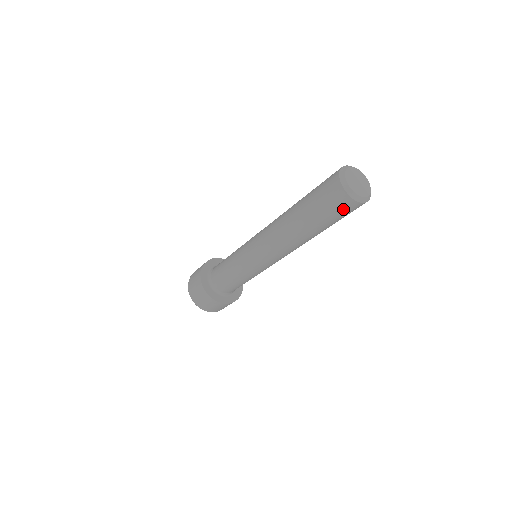
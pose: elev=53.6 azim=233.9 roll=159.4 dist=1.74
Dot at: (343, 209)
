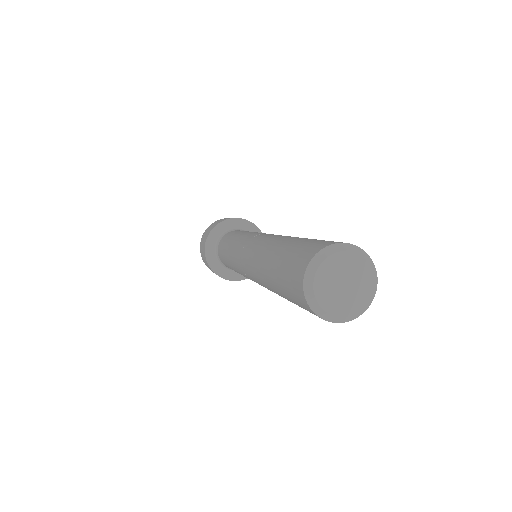
Dot at: occluded
